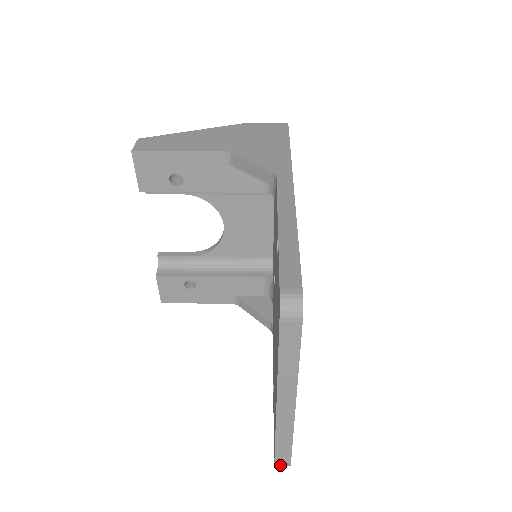
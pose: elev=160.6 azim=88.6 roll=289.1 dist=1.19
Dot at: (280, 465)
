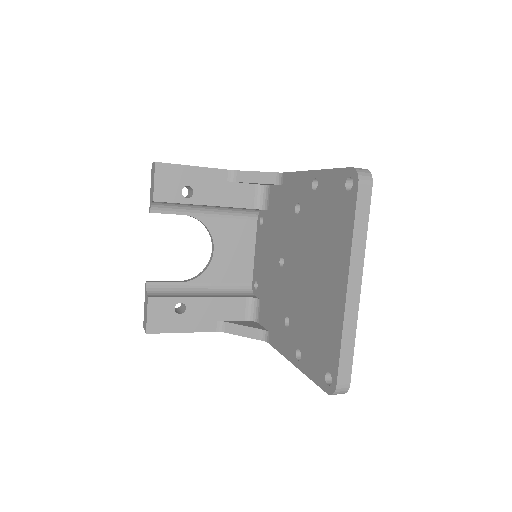
Dot at: (340, 390)
